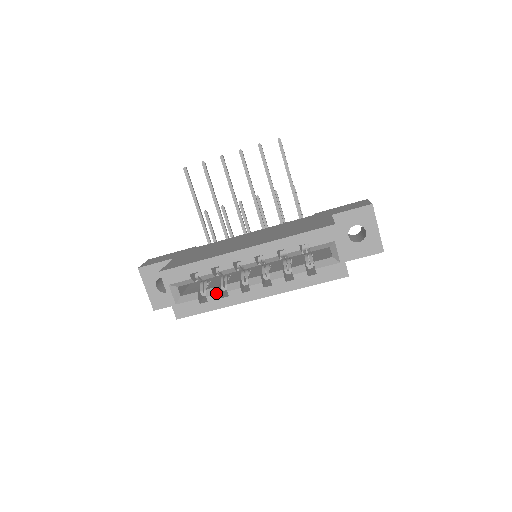
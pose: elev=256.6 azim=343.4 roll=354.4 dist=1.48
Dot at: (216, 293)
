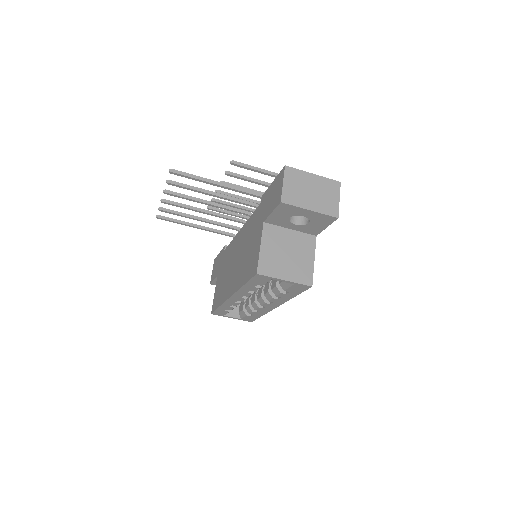
Dot at: (251, 311)
